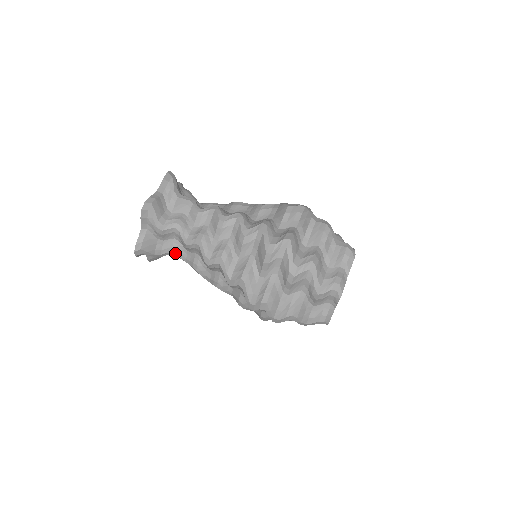
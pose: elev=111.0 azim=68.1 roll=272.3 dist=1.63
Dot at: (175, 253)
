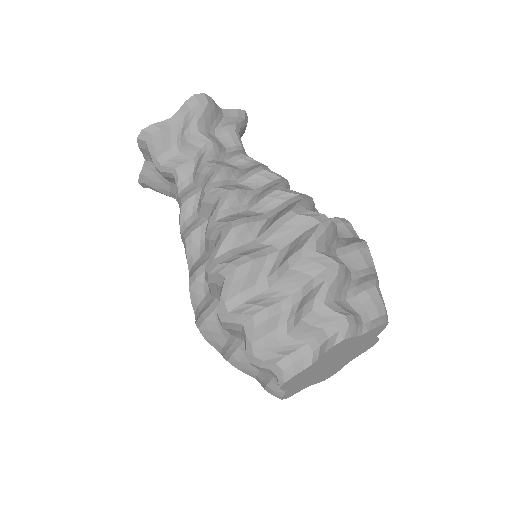
Dot at: (178, 173)
